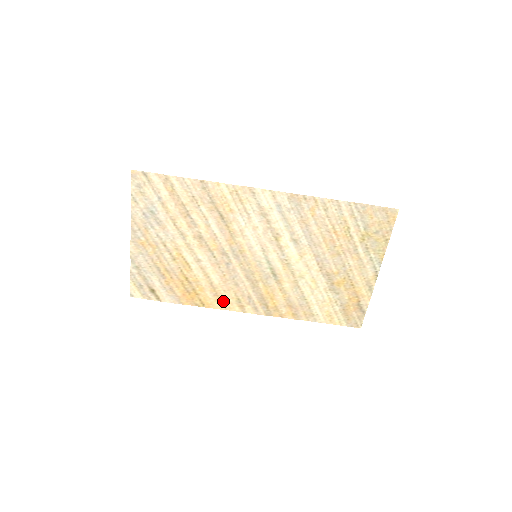
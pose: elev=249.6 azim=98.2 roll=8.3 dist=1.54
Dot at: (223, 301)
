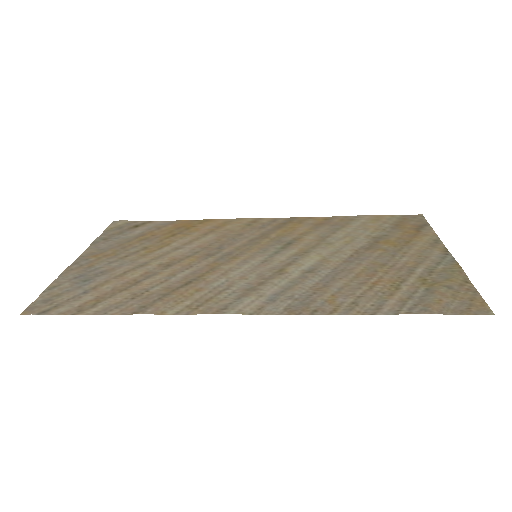
Dot at: (228, 223)
